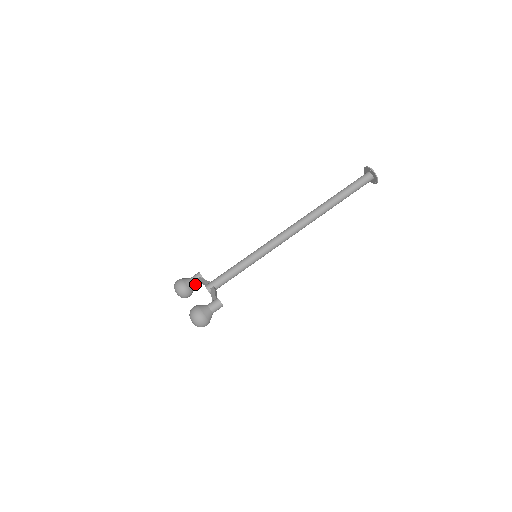
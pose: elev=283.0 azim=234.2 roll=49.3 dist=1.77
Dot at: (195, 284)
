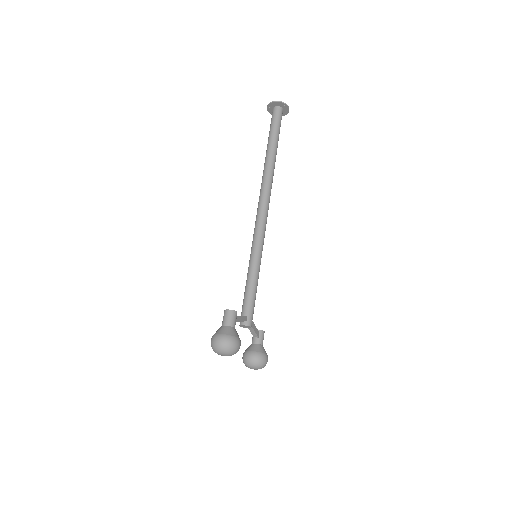
Dot at: (257, 343)
